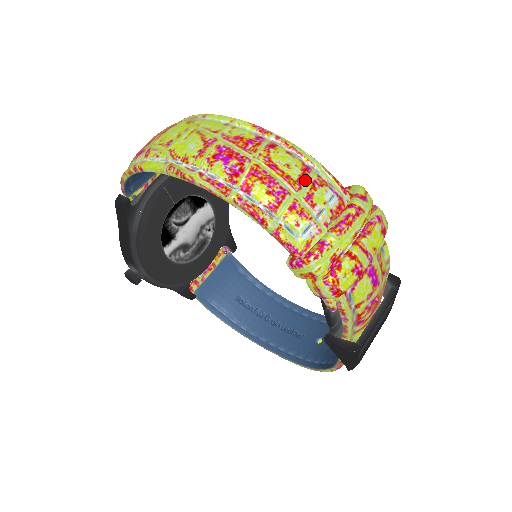
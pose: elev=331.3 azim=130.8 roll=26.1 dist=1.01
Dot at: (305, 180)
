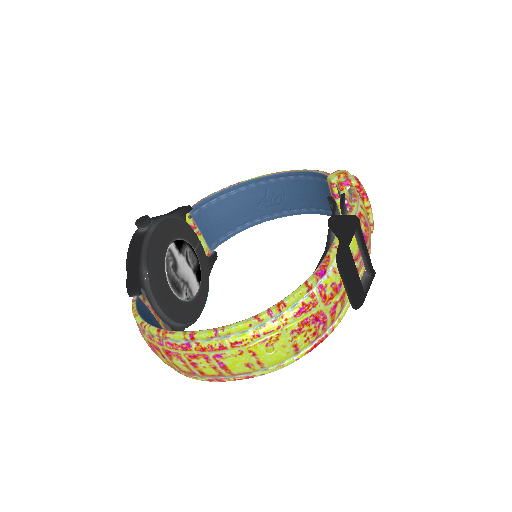
Dot at: occluded
